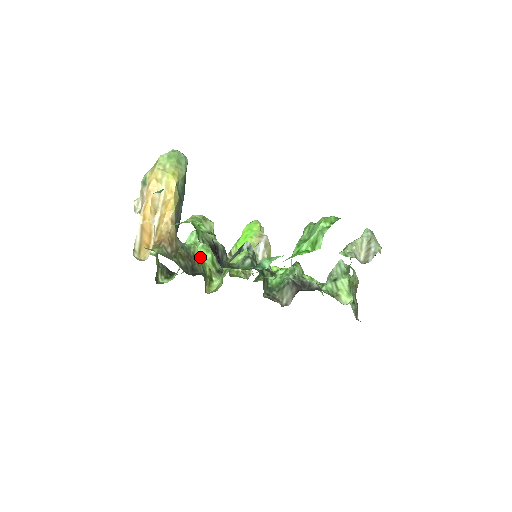
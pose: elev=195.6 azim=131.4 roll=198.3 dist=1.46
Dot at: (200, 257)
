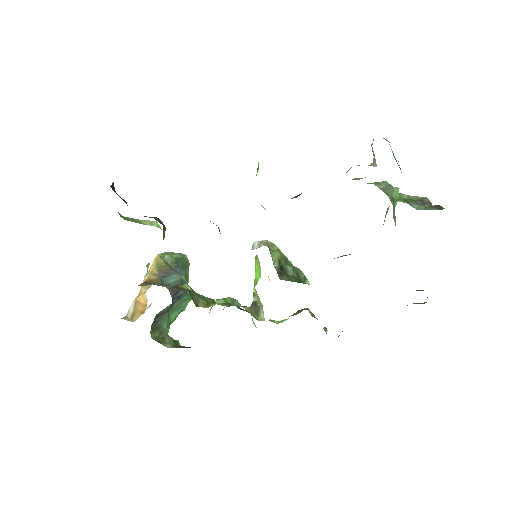
Dot at: (196, 293)
